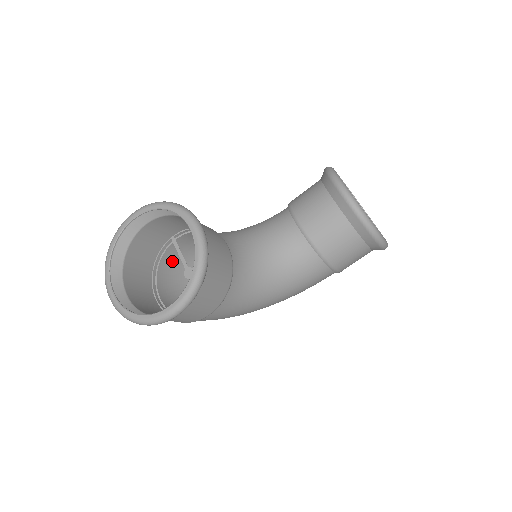
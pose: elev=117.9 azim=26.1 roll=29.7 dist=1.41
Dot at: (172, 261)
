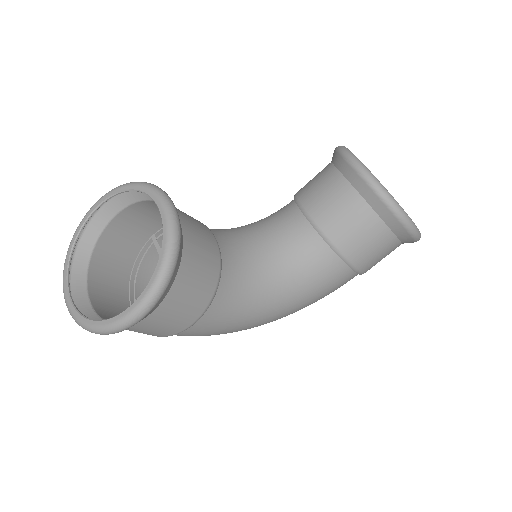
Dot at: occluded
